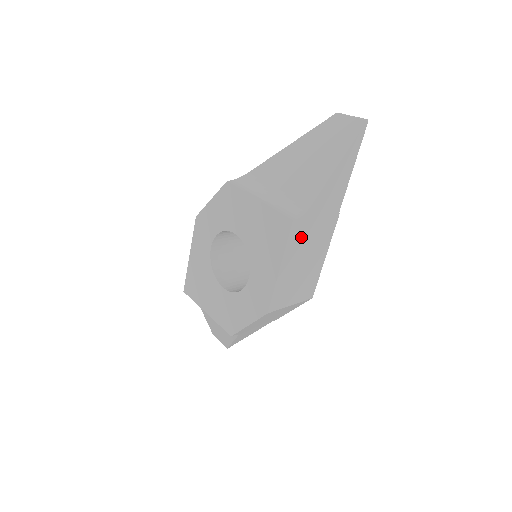
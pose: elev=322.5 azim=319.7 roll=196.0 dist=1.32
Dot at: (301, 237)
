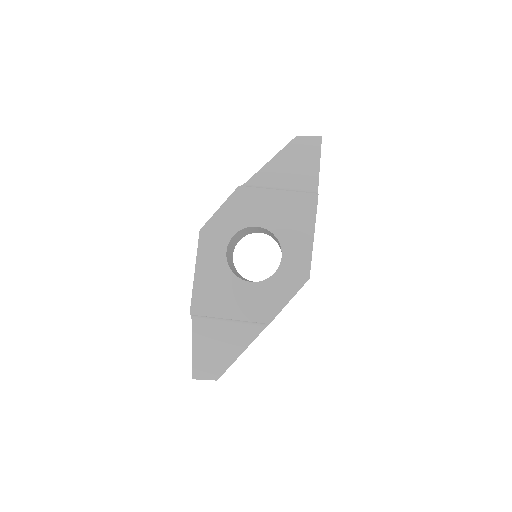
Dot at: occluded
